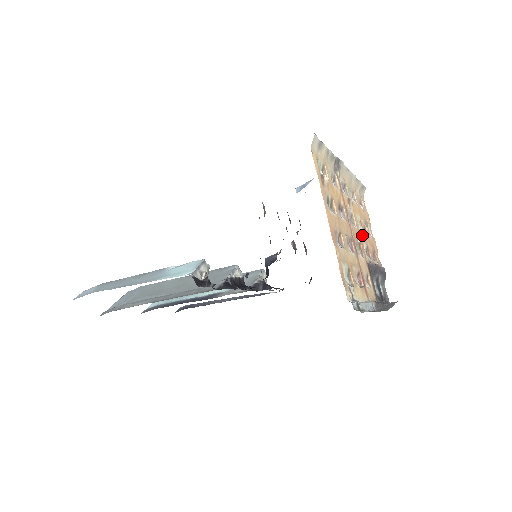
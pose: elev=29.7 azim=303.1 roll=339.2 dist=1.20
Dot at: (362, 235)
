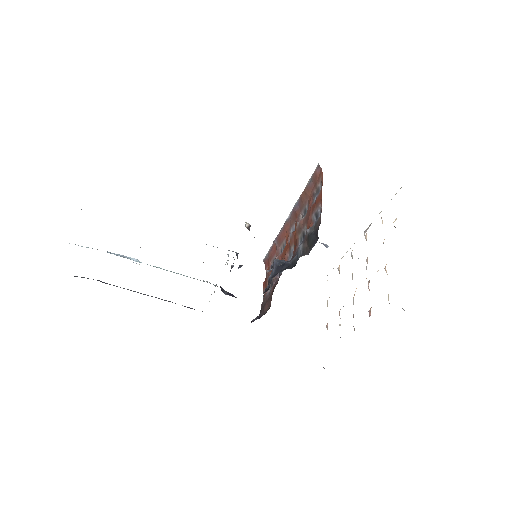
Dot at: occluded
